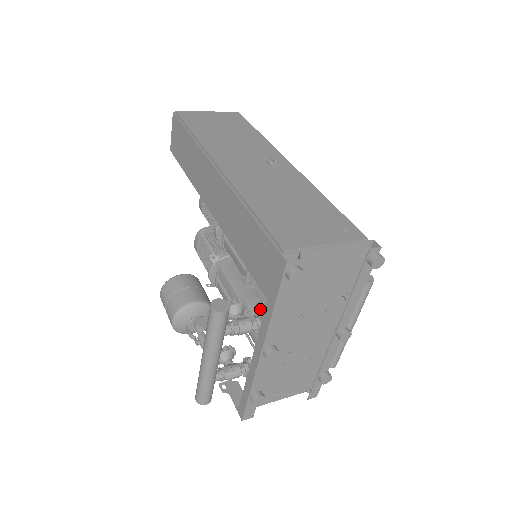
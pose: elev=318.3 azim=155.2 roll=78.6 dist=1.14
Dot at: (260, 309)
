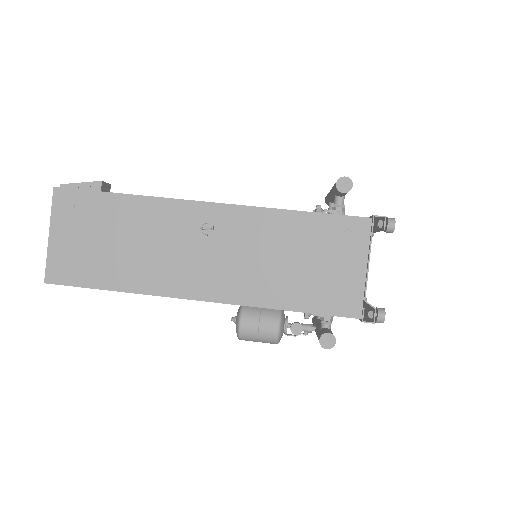
Dot at: occluded
